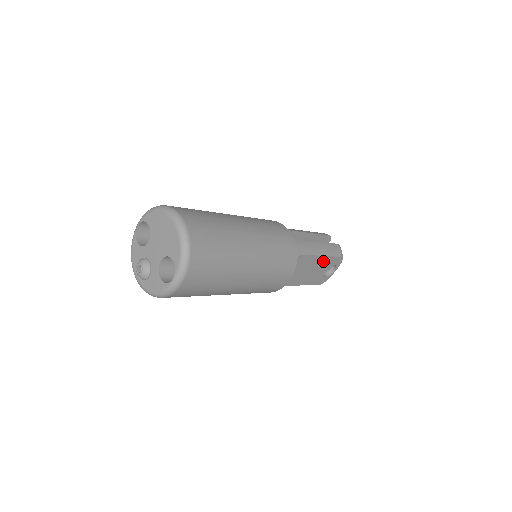
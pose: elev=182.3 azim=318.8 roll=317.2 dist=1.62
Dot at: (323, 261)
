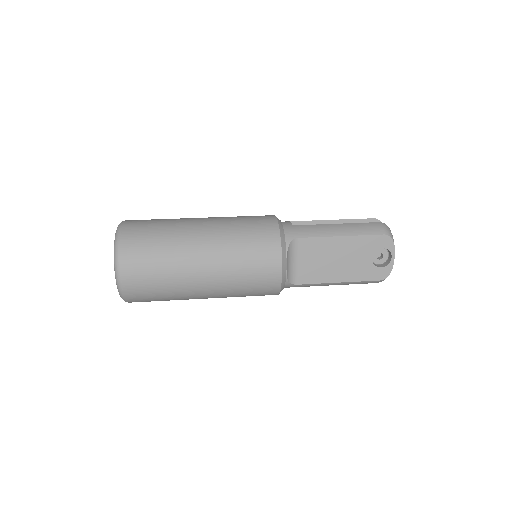
Dot at: (351, 244)
